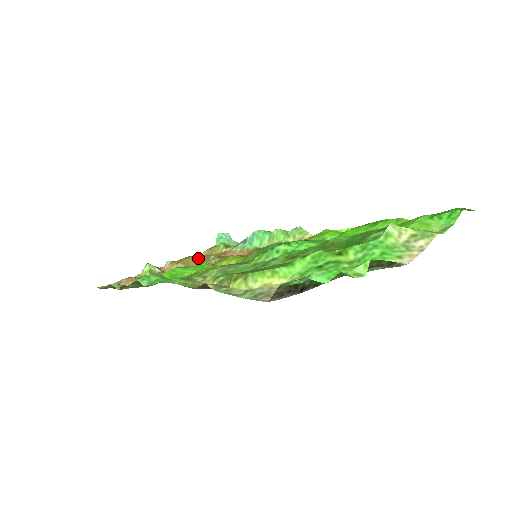
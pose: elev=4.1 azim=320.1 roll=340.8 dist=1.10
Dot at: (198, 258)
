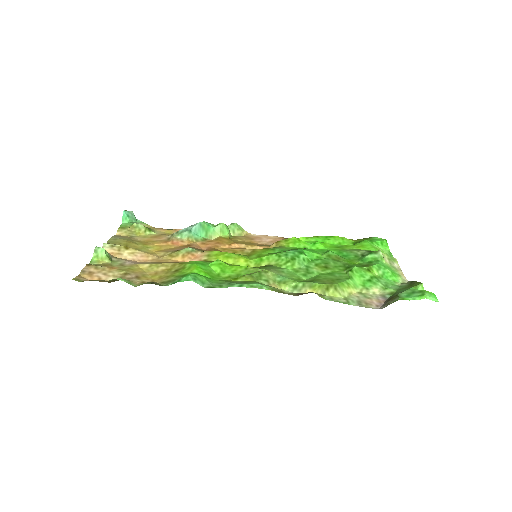
Dot at: (135, 241)
